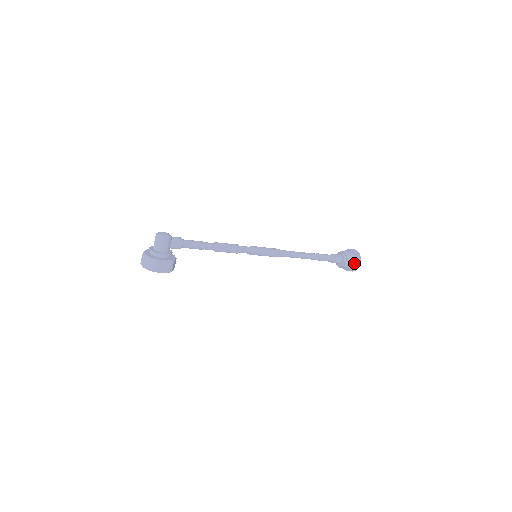
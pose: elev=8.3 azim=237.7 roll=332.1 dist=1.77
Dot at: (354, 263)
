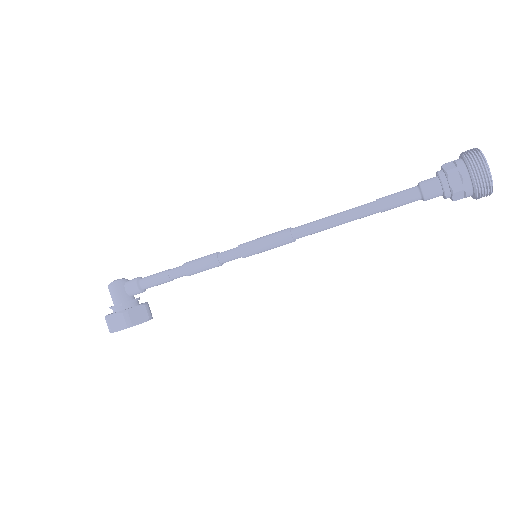
Dot at: (469, 175)
